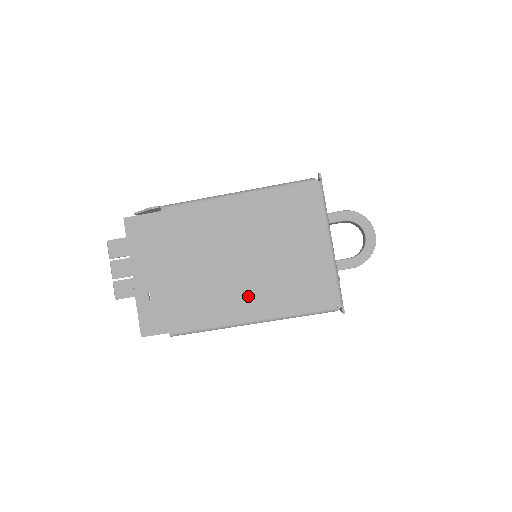
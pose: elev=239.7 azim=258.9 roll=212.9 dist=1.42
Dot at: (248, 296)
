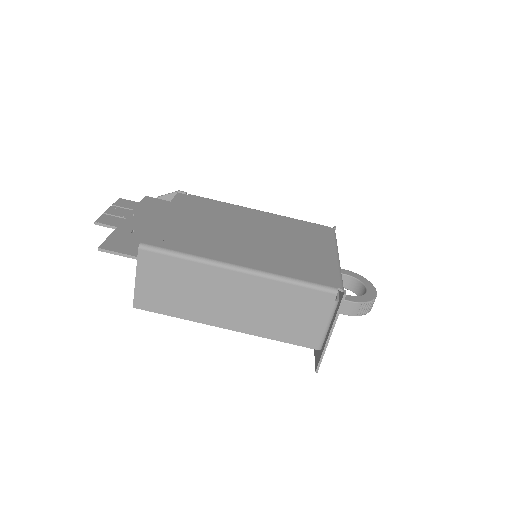
Dot at: (243, 252)
